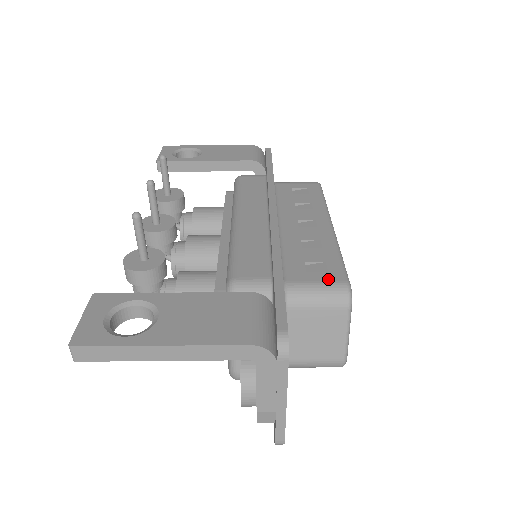
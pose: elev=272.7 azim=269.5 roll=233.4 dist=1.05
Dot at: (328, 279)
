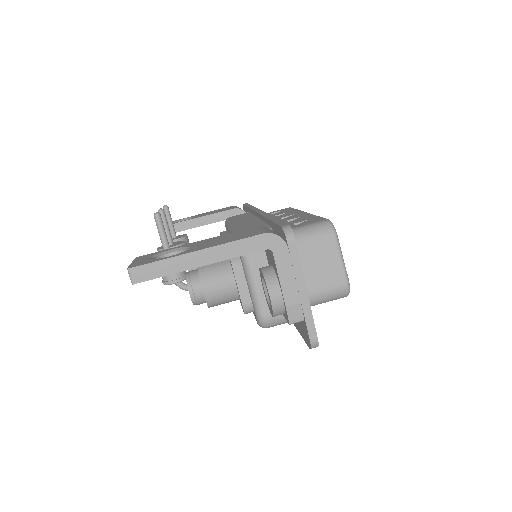
Dot at: (313, 222)
